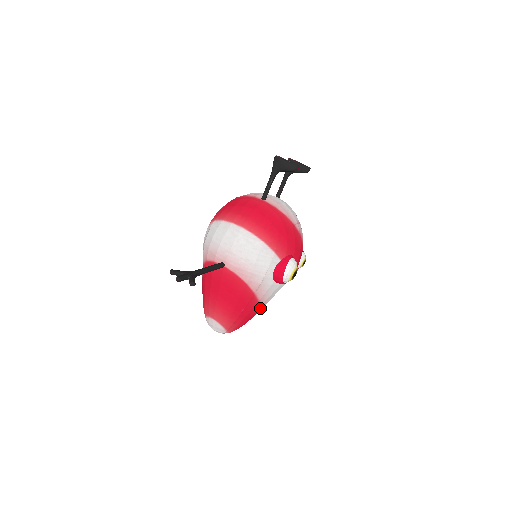
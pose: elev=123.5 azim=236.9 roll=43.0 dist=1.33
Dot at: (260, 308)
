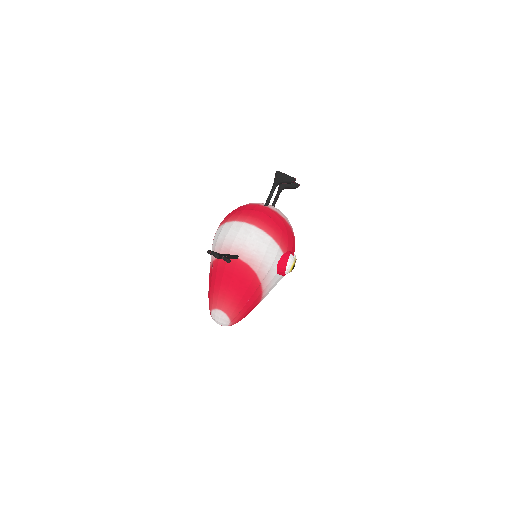
Dot at: (260, 300)
